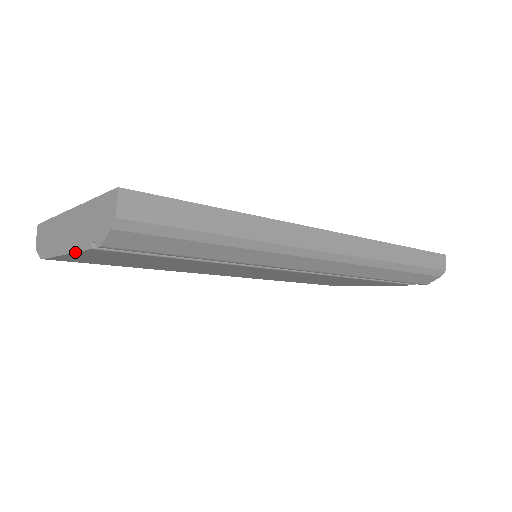
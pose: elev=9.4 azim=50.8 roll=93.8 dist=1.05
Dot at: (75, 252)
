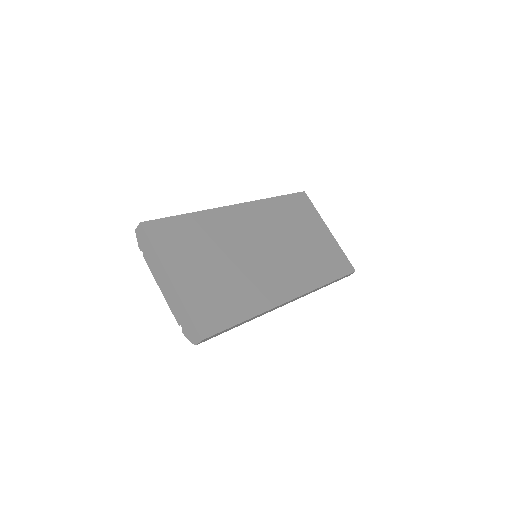
Dot at: (168, 305)
